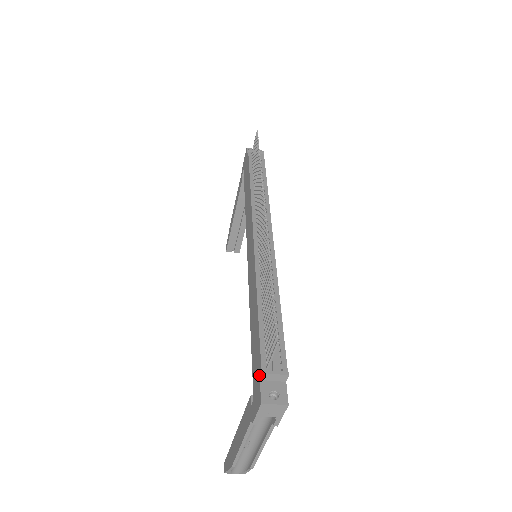
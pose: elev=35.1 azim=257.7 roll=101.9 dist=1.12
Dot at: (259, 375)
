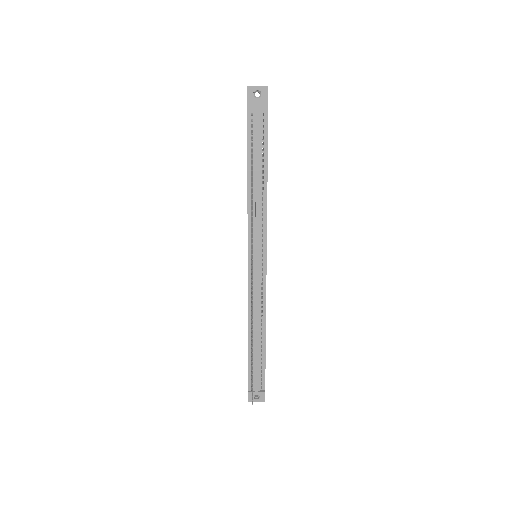
Dot at: (248, 386)
